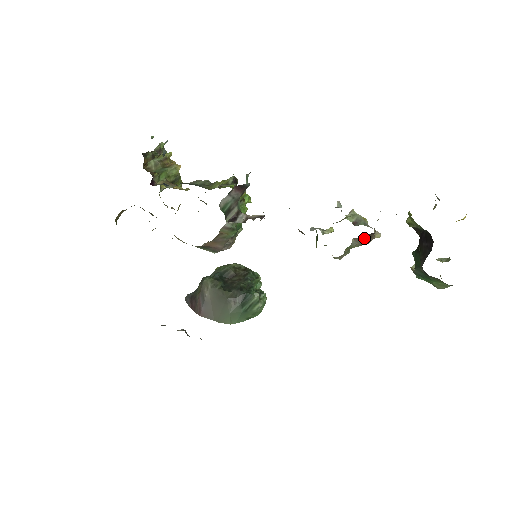
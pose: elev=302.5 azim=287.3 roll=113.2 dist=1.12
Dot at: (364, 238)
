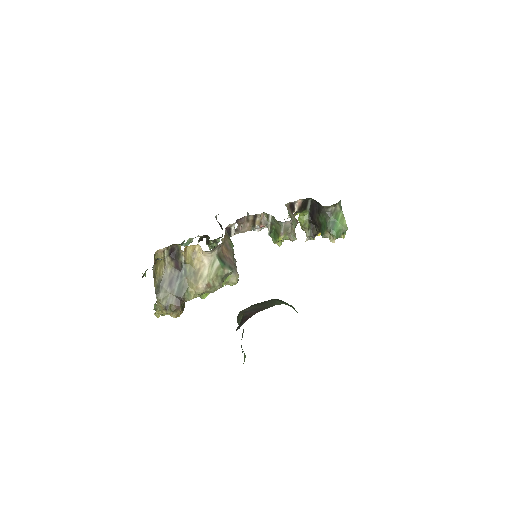
Dot at: (291, 212)
